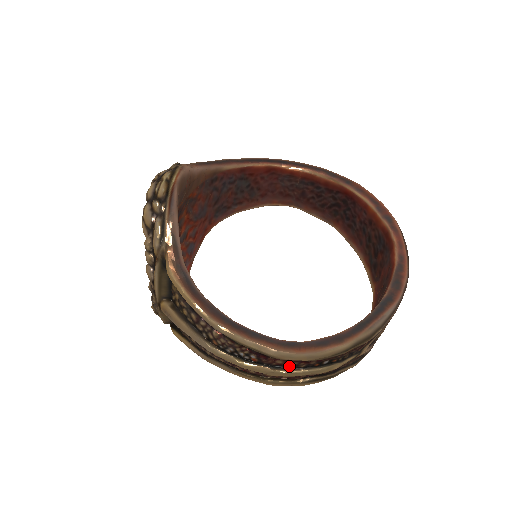
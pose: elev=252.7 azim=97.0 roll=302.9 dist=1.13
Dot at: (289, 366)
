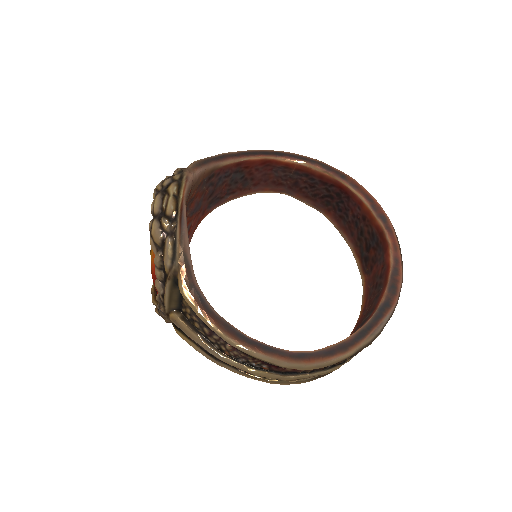
Dot at: (297, 372)
